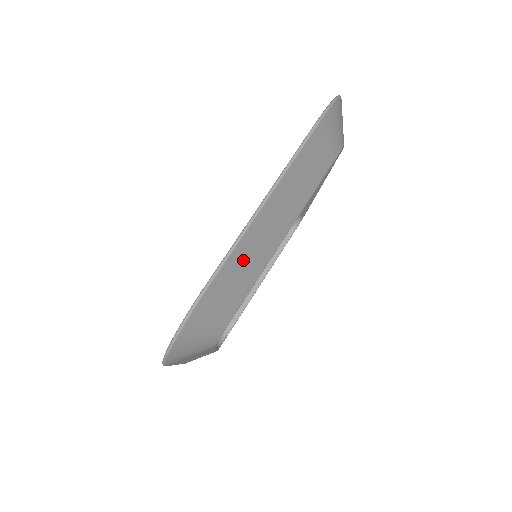
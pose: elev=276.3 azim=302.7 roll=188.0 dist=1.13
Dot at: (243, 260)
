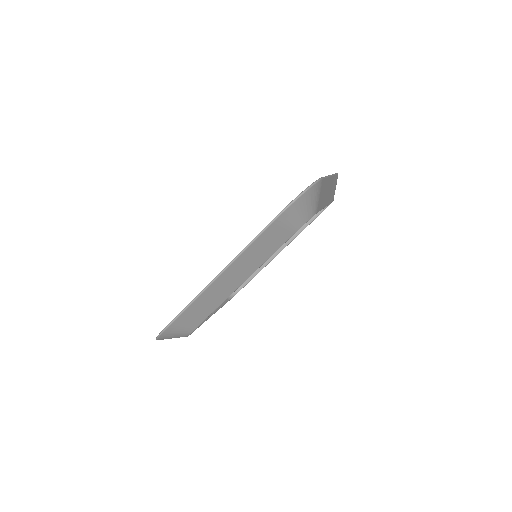
Dot at: (324, 189)
